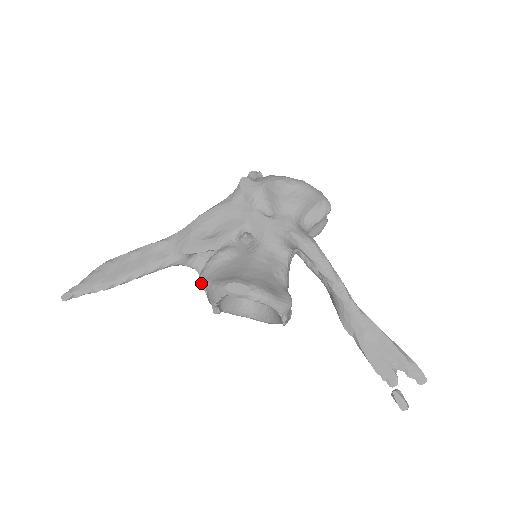
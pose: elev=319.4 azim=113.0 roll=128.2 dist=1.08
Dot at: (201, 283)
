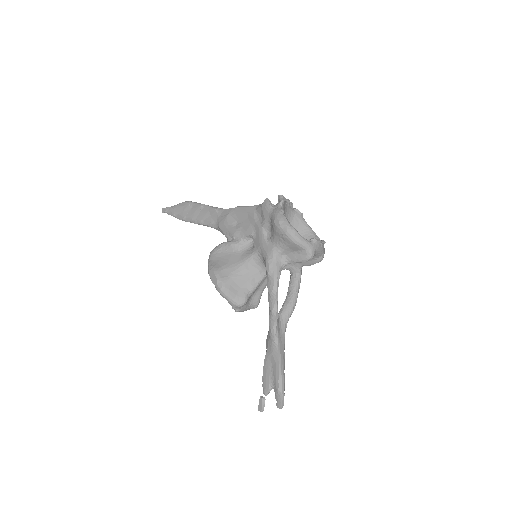
Dot at: (209, 256)
